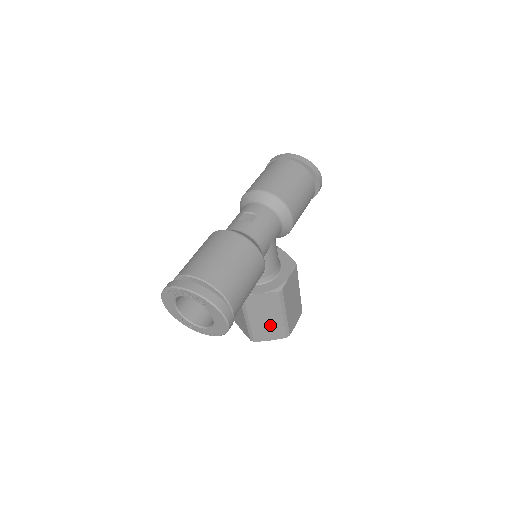
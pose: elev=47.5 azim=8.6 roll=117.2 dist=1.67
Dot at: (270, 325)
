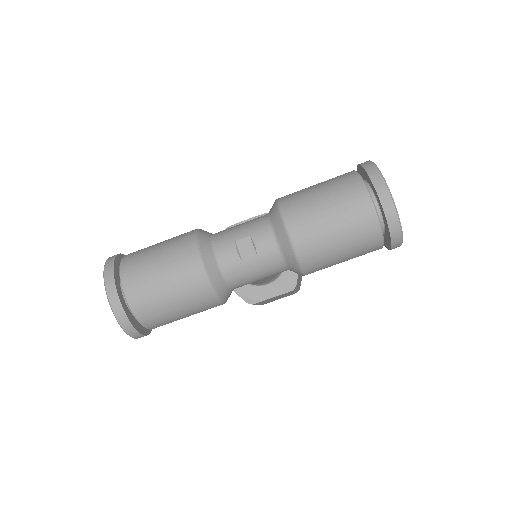
Dot at: occluded
